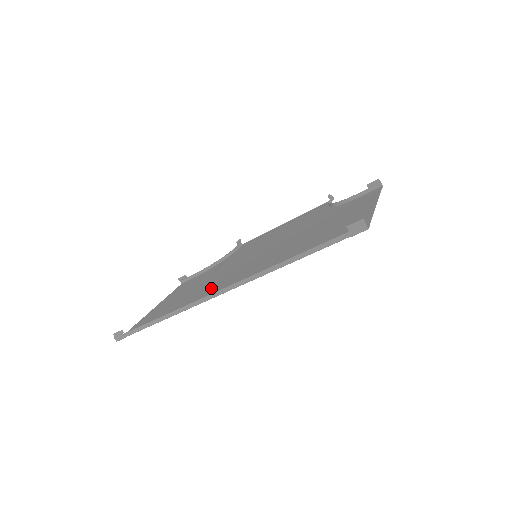
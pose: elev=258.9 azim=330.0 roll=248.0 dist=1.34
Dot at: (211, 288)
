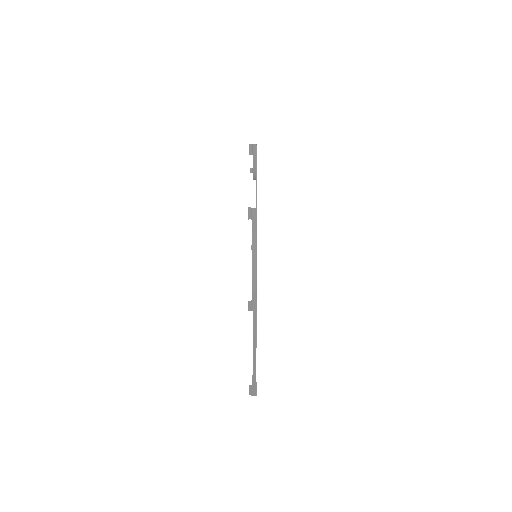
Dot at: occluded
